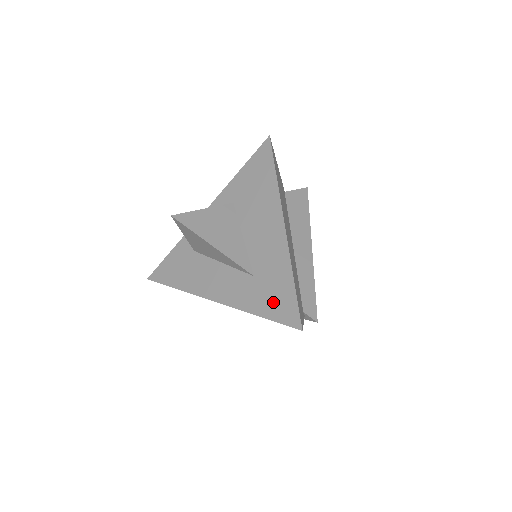
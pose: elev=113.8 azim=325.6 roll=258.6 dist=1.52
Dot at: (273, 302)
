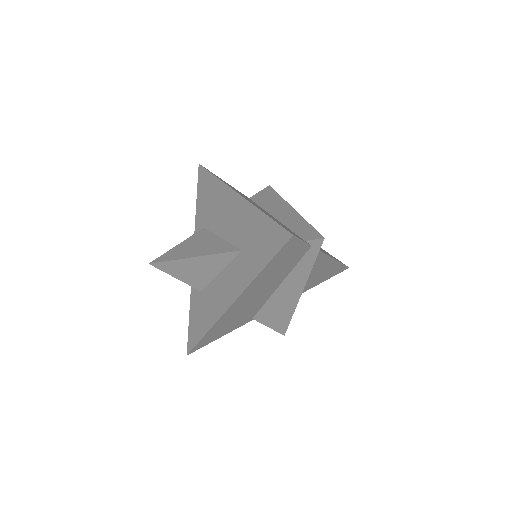
Dot at: (263, 247)
